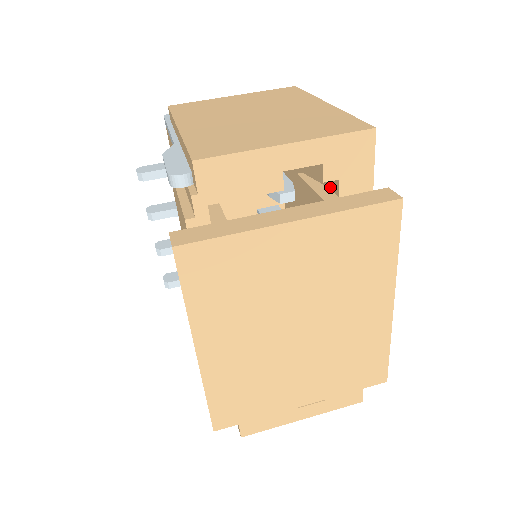
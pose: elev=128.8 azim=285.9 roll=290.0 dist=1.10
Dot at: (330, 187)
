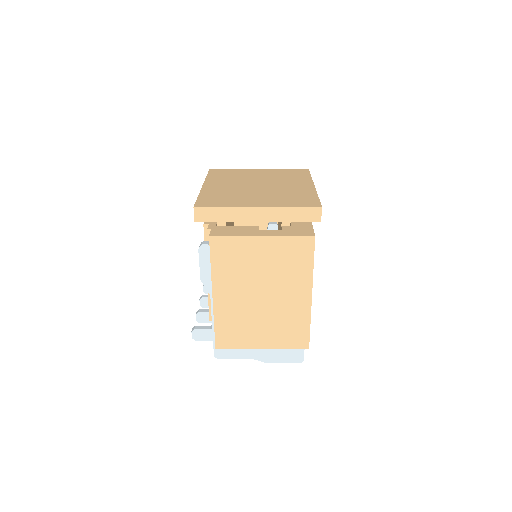
Dot at: occluded
